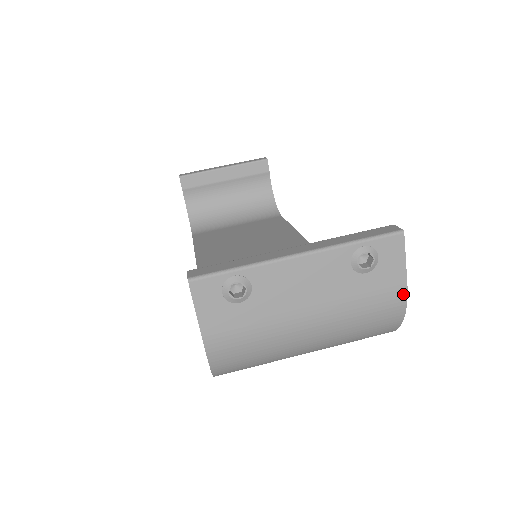
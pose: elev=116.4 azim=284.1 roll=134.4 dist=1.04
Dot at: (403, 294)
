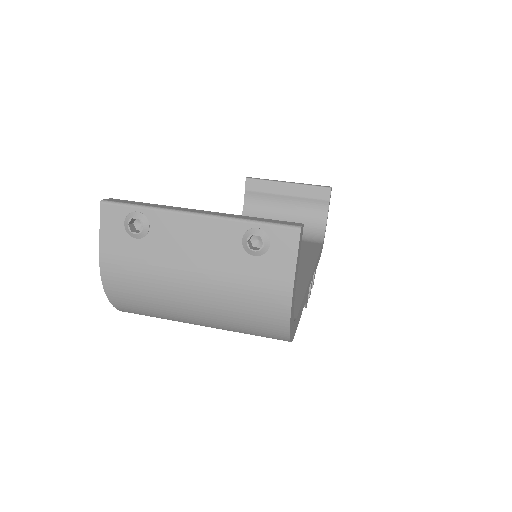
Dot at: (288, 293)
